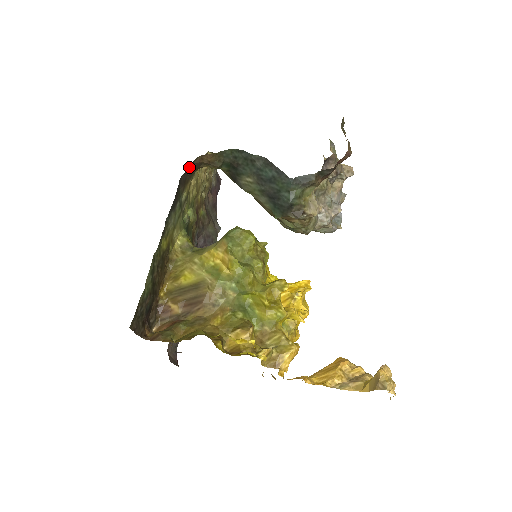
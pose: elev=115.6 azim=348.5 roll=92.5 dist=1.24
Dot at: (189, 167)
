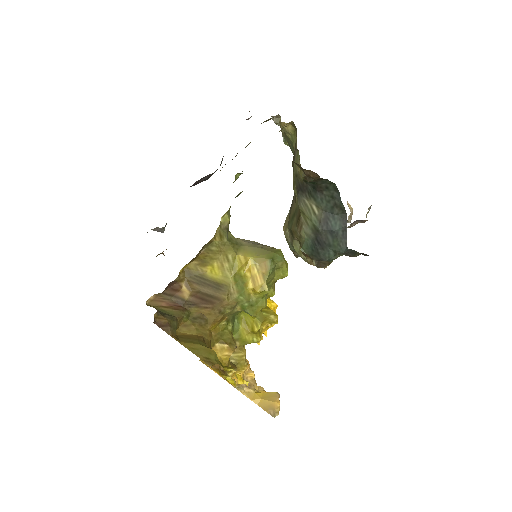
Dot at: occluded
